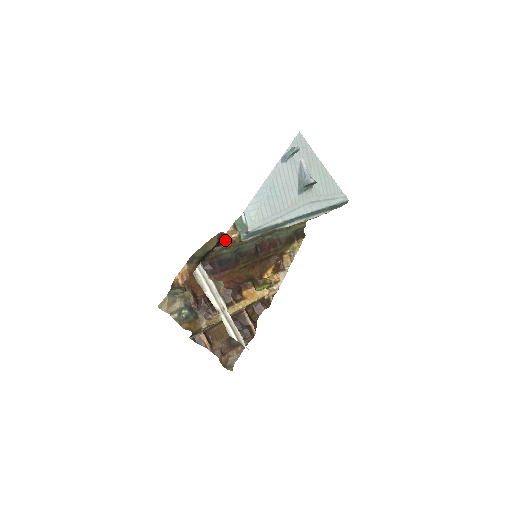
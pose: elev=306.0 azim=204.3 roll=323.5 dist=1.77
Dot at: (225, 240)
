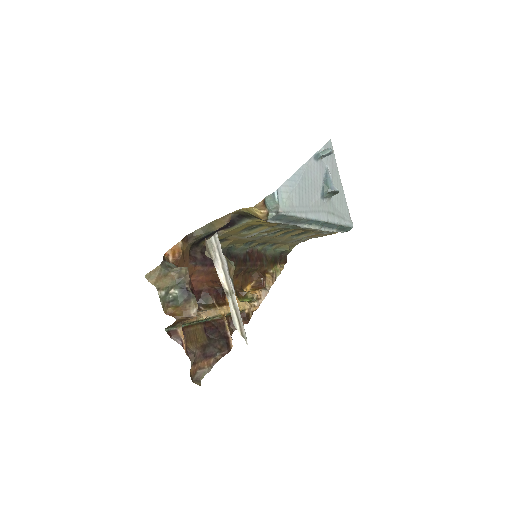
Dot at: (240, 221)
